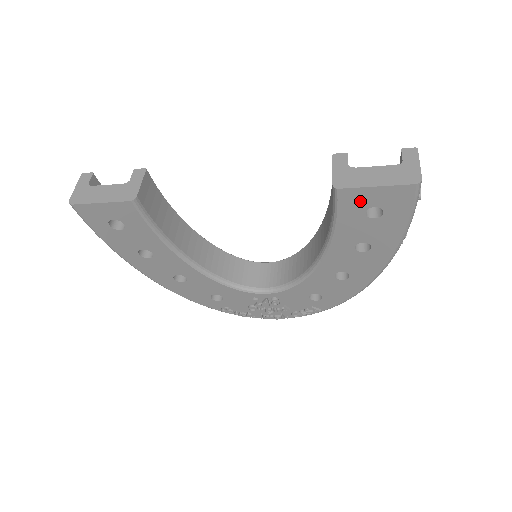
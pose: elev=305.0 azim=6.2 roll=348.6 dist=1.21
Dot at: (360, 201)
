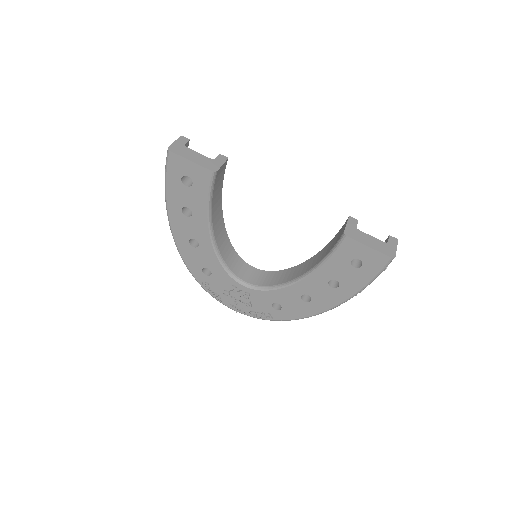
Dot at: (354, 251)
